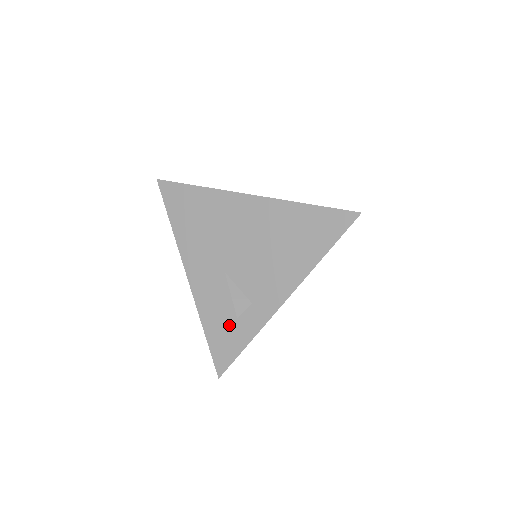
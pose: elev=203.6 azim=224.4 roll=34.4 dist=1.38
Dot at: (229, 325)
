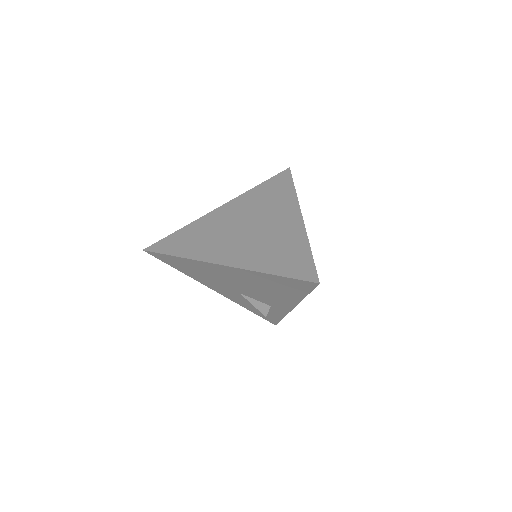
Dot at: occluded
